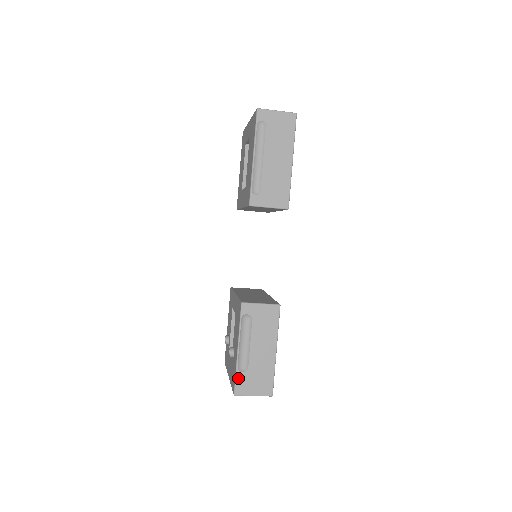
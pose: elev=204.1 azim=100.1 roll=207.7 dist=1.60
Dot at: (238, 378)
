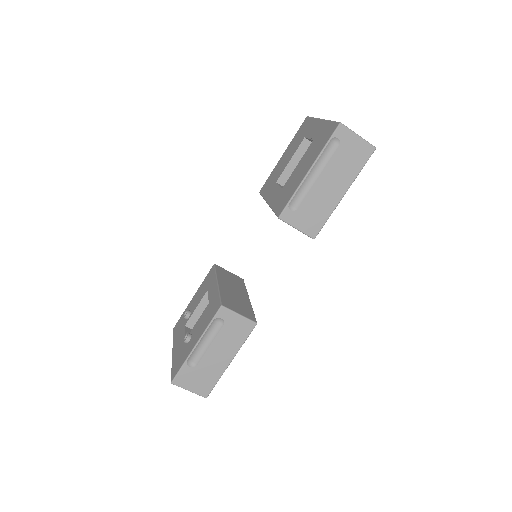
Dot at: (183, 370)
